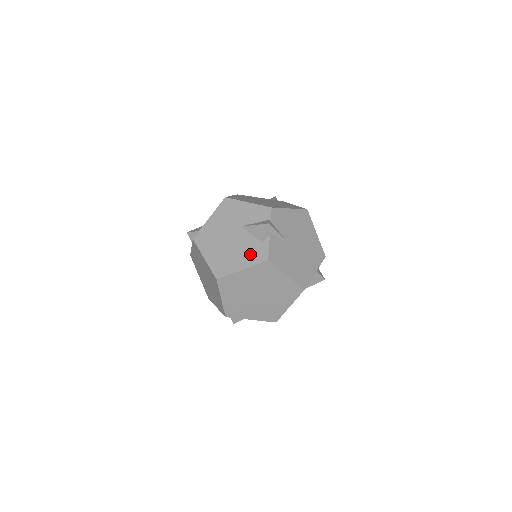
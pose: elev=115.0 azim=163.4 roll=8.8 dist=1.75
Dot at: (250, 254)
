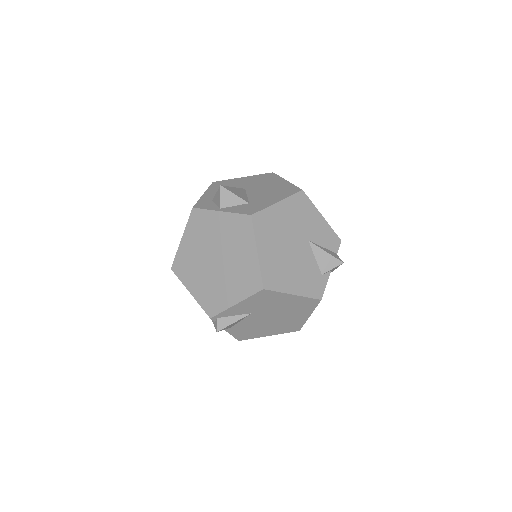
Dot at: (307, 281)
